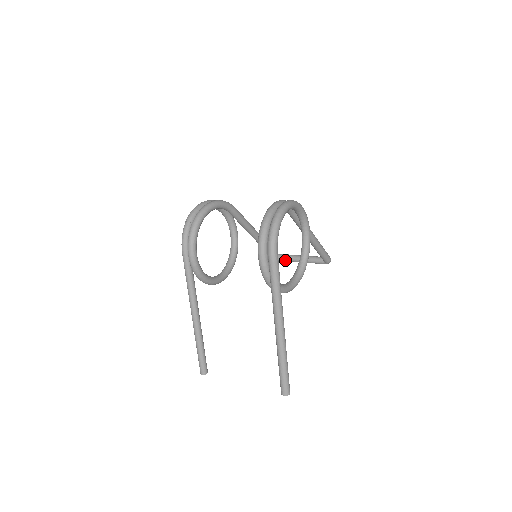
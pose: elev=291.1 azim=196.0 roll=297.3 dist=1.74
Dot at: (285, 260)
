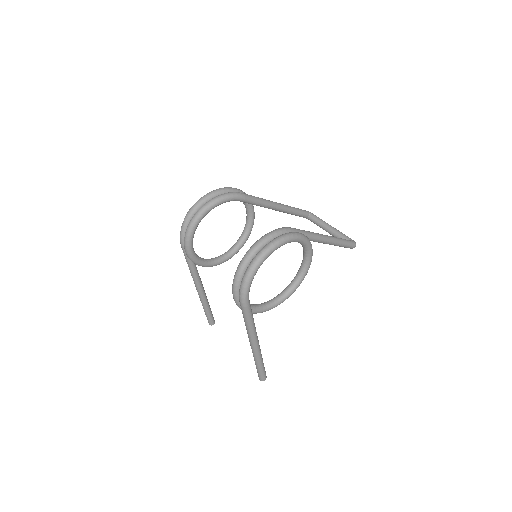
Dot at: occluded
